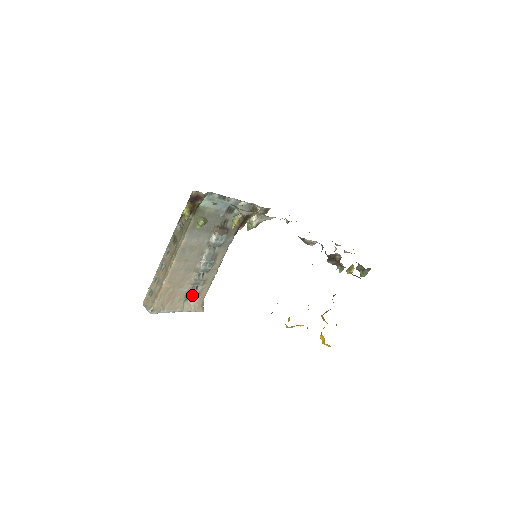
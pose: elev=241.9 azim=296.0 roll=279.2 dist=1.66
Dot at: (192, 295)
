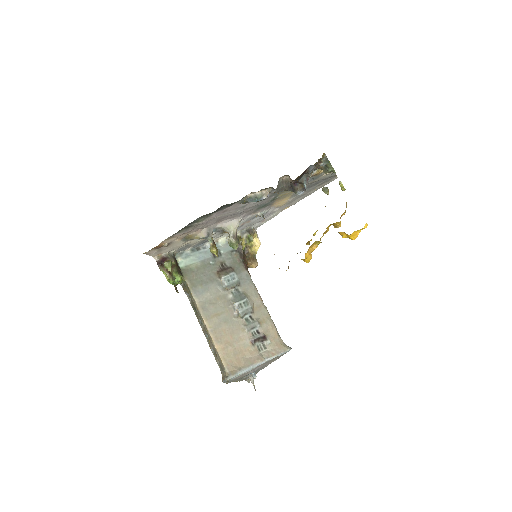
Dot at: (261, 342)
